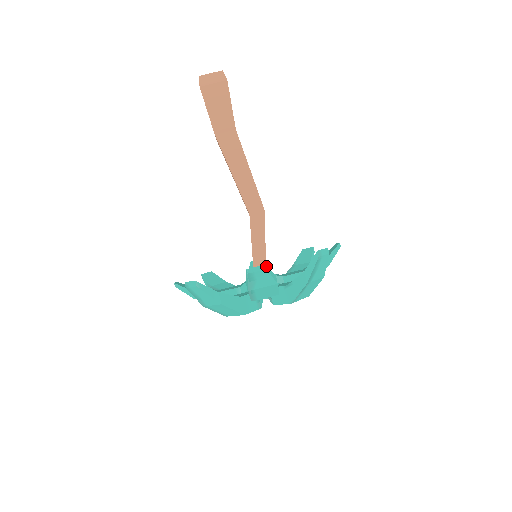
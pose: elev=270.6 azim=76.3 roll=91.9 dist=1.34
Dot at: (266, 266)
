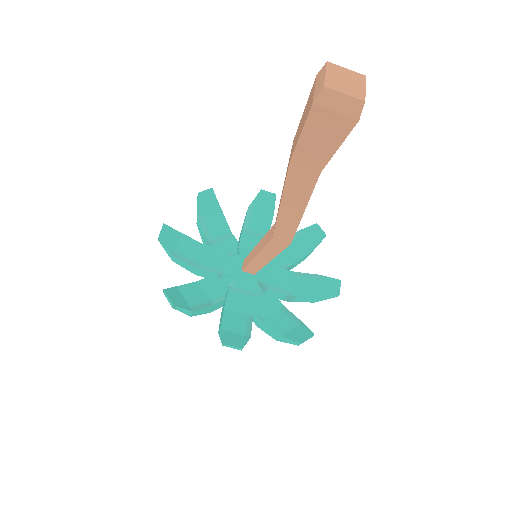
Dot at: occluded
